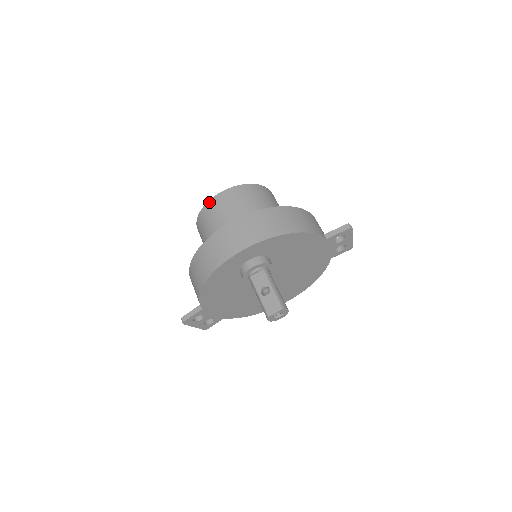
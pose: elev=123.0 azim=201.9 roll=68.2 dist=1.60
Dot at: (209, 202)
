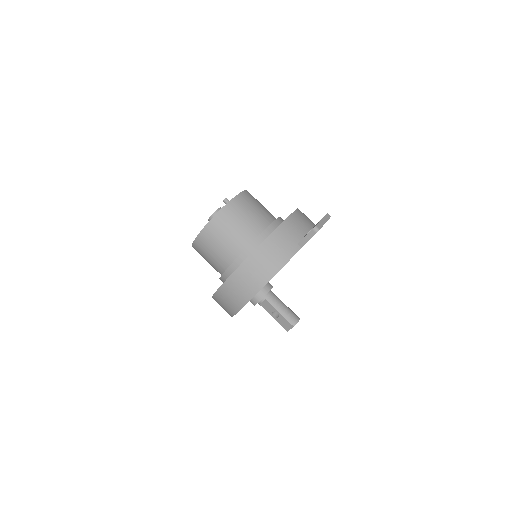
Dot at: (193, 245)
